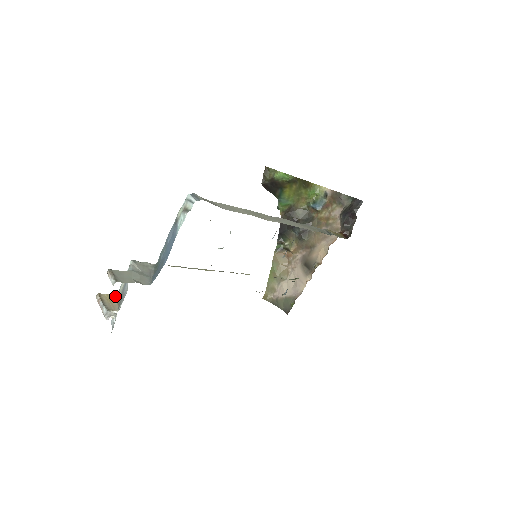
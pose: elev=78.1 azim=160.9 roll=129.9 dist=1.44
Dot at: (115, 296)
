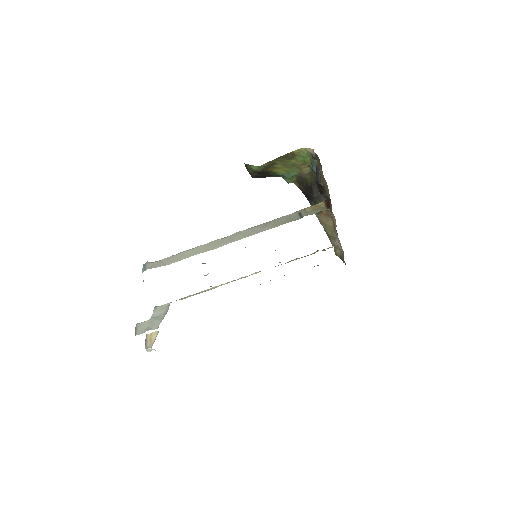
Dot at: (155, 333)
